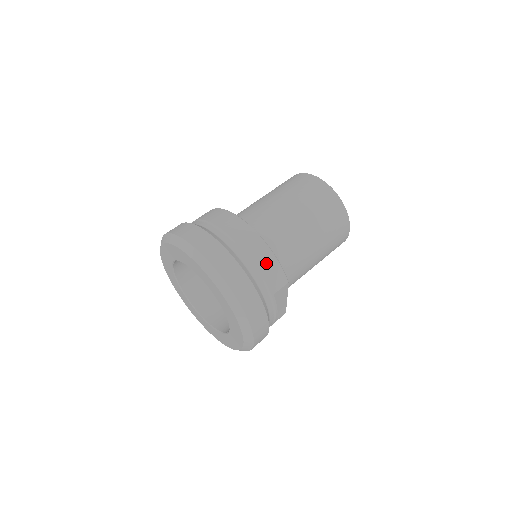
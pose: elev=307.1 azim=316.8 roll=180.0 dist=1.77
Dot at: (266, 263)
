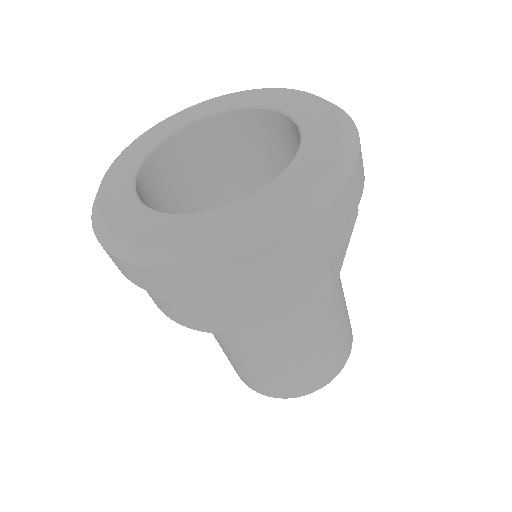
Dot at: occluded
